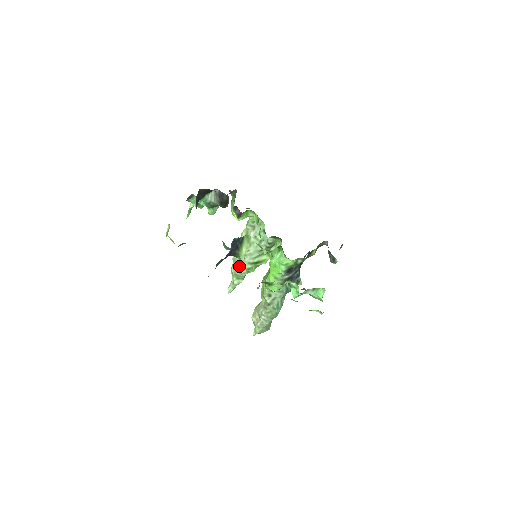
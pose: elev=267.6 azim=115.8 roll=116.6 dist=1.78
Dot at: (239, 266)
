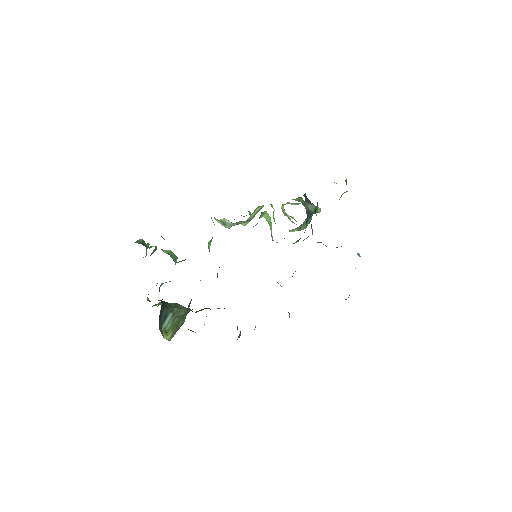
Dot at: occluded
